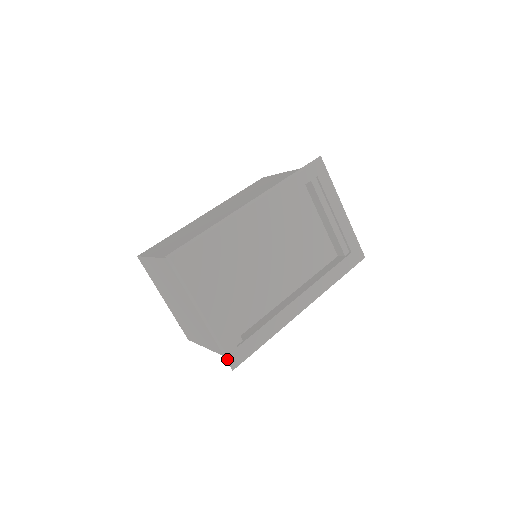
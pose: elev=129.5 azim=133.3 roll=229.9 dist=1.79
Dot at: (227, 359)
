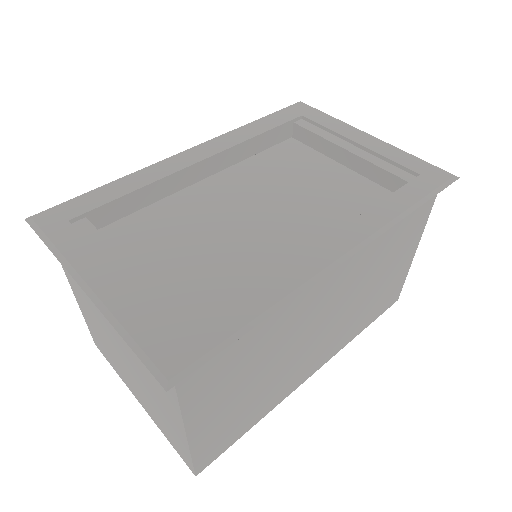
Dot at: (148, 365)
